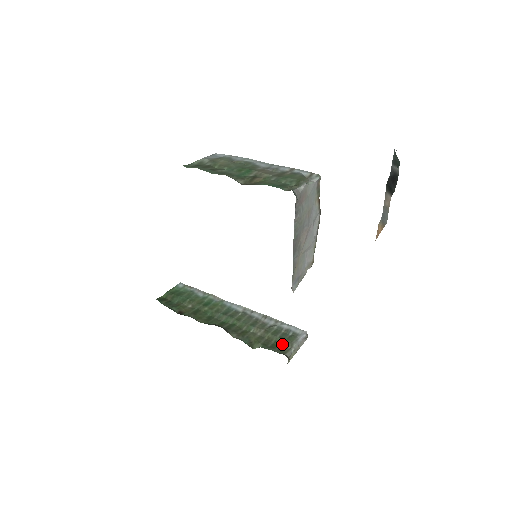
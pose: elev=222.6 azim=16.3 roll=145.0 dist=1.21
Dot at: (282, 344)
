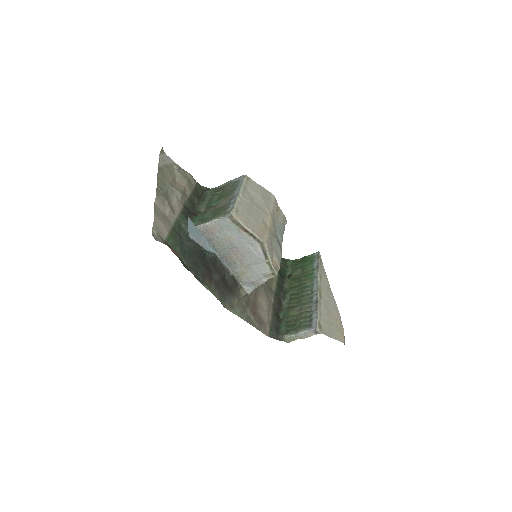
Dot at: (295, 327)
